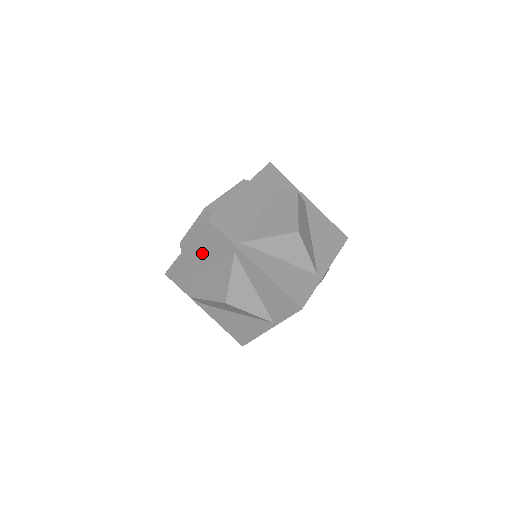
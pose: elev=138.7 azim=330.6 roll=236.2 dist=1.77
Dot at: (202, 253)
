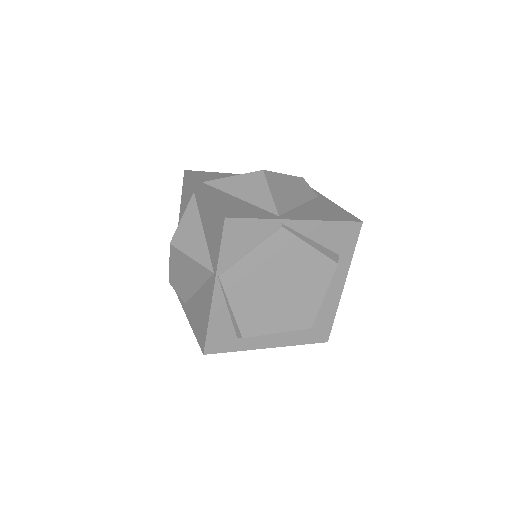
Dot at: occluded
